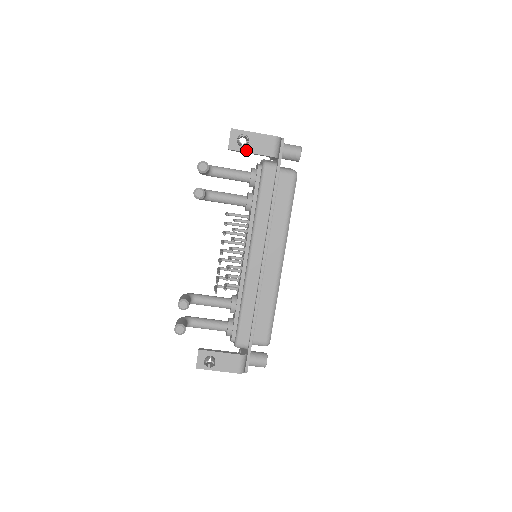
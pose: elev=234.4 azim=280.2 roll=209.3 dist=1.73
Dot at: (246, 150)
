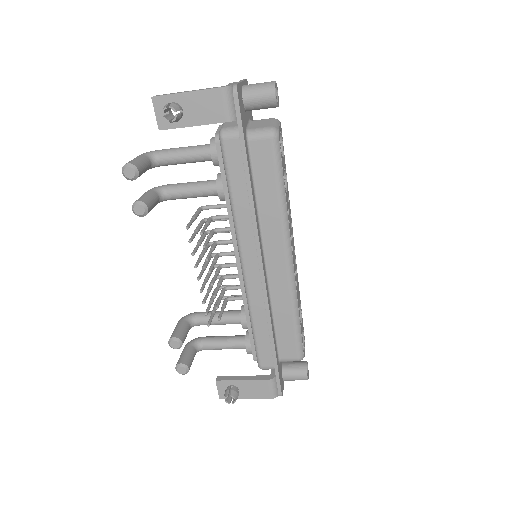
Dot at: (185, 124)
